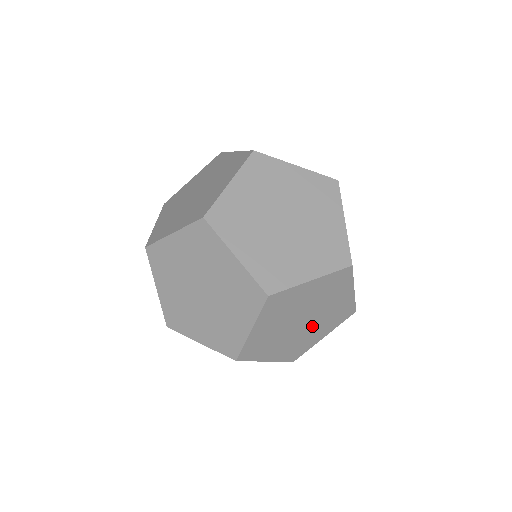
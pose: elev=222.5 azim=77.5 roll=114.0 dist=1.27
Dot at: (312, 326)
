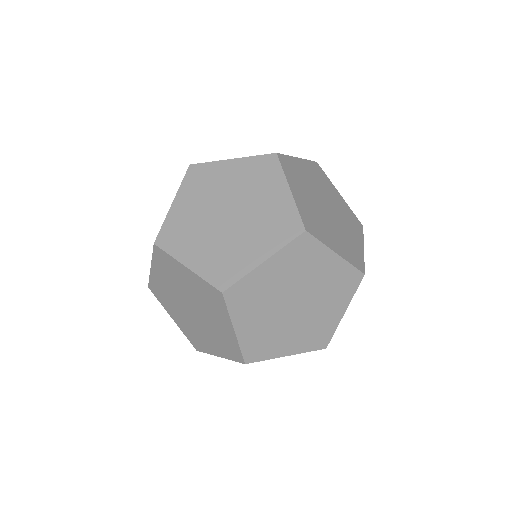
Dot at: (293, 323)
